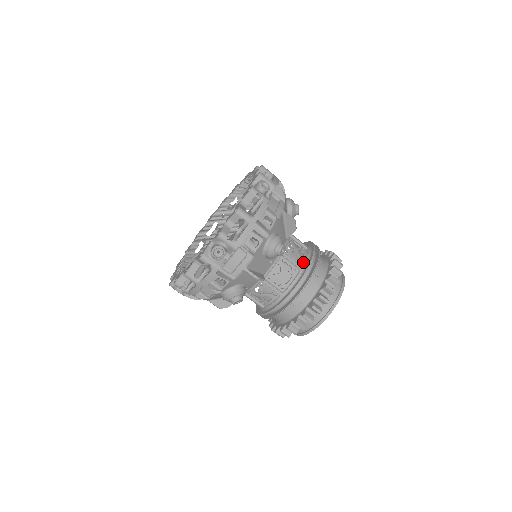
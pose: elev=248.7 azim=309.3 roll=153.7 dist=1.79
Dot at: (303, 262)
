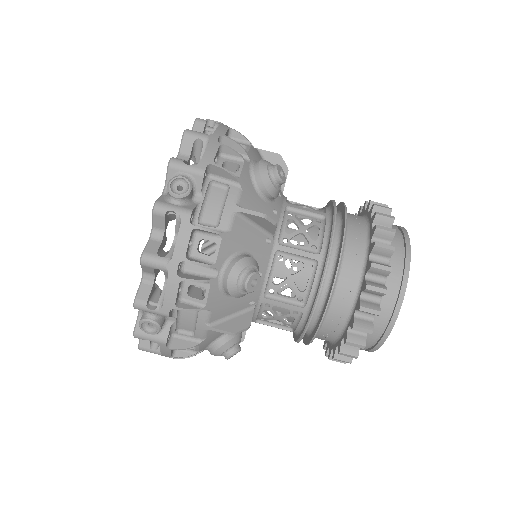
Dot at: (324, 211)
